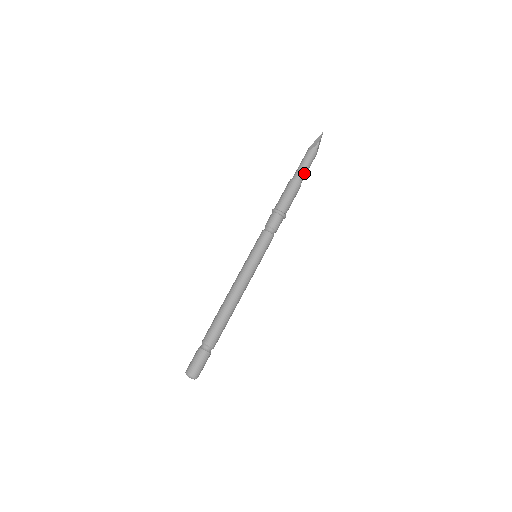
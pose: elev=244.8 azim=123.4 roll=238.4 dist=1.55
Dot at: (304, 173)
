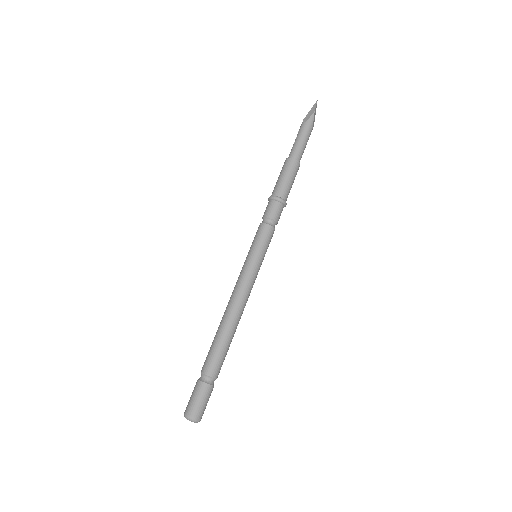
Dot at: (302, 149)
